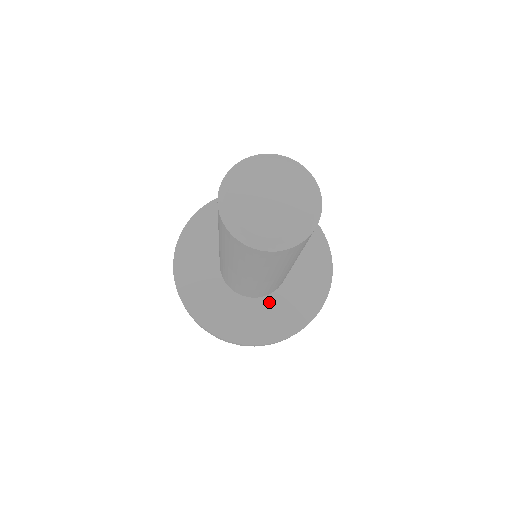
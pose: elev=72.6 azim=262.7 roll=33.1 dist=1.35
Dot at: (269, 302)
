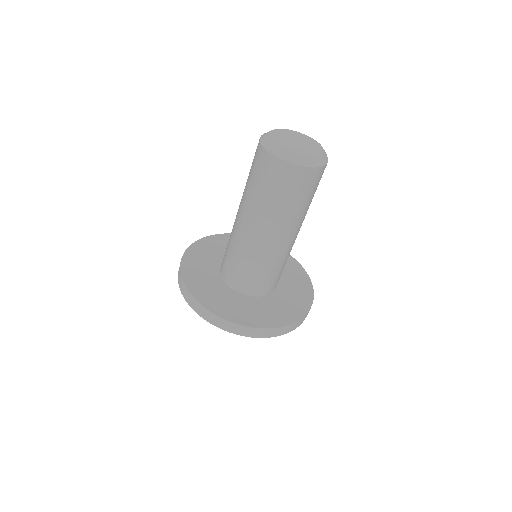
Dot at: (256, 301)
